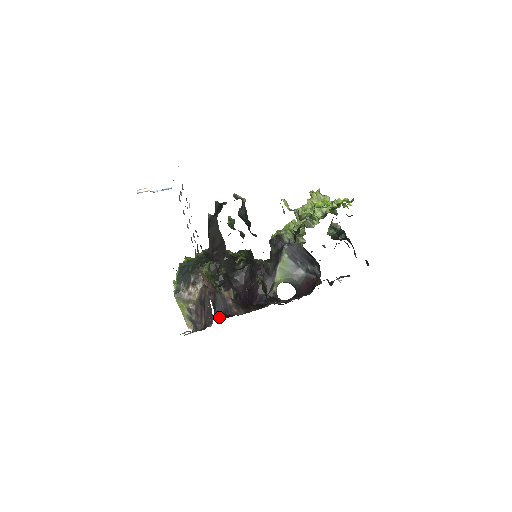
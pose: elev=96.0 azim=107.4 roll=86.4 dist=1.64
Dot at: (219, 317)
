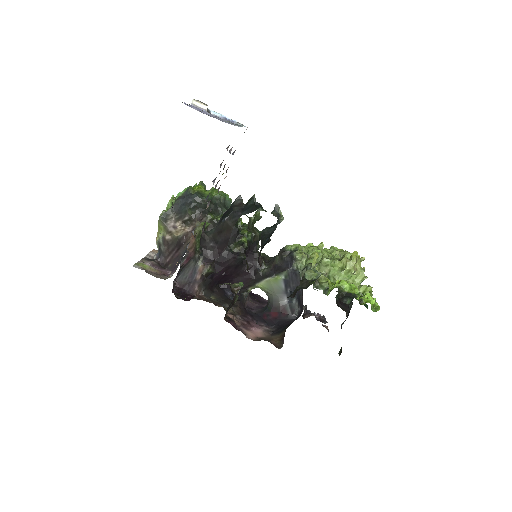
Dot at: (176, 286)
